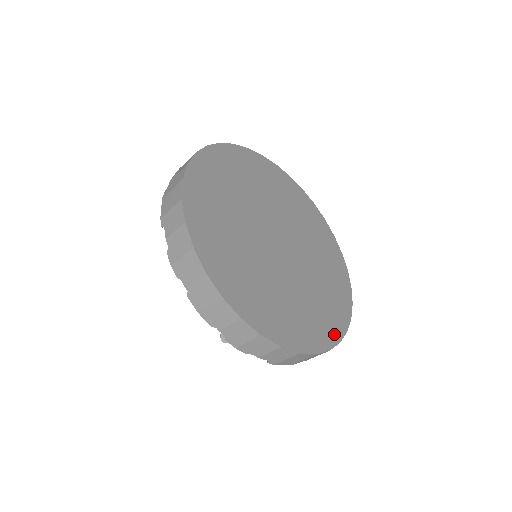
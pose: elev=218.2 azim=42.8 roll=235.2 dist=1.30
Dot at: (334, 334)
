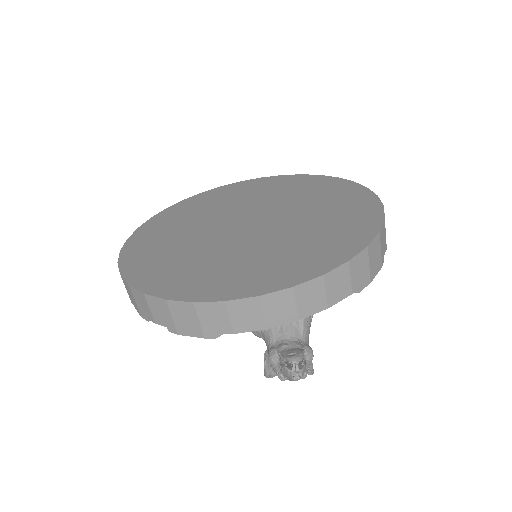
Dot at: (257, 288)
